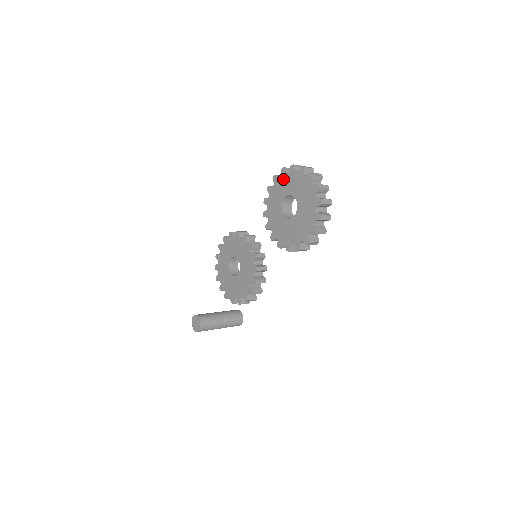
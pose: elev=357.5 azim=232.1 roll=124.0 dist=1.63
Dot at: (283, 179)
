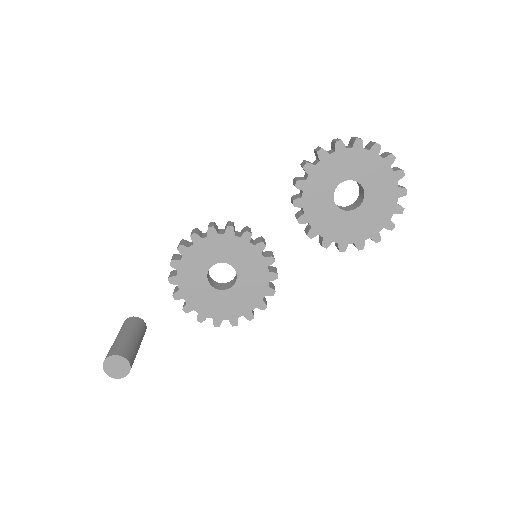
Dot at: (340, 157)
